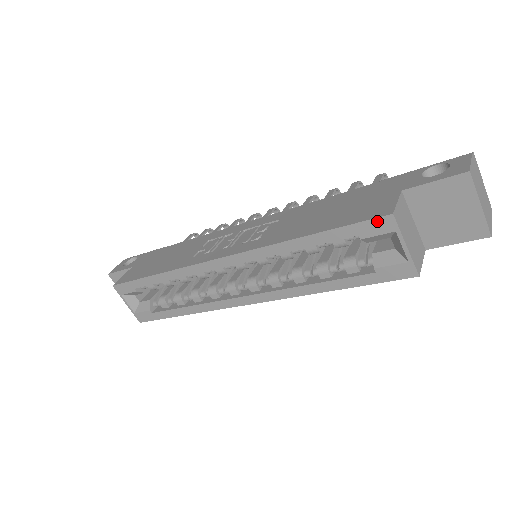
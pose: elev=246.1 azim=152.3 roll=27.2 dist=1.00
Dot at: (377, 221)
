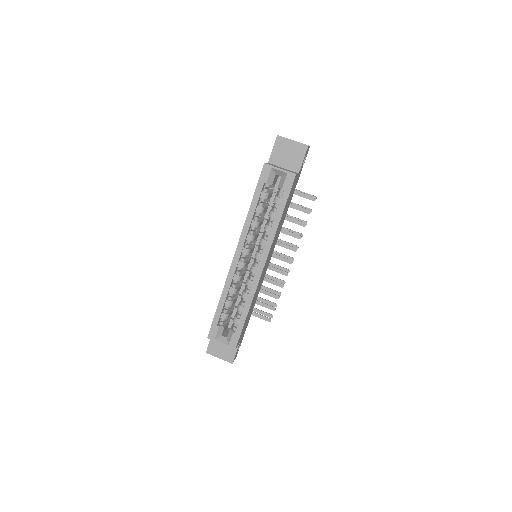
Dot at: (263, 171)
